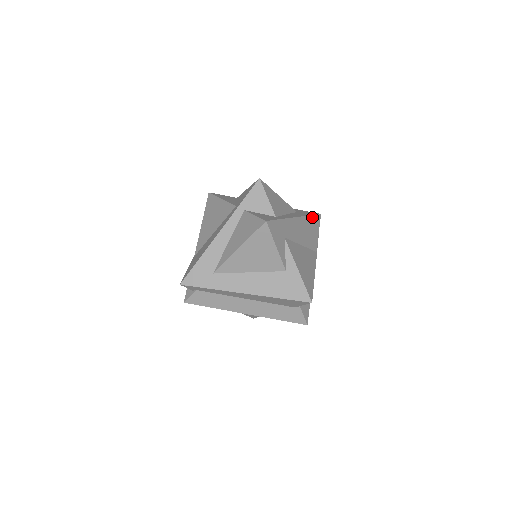
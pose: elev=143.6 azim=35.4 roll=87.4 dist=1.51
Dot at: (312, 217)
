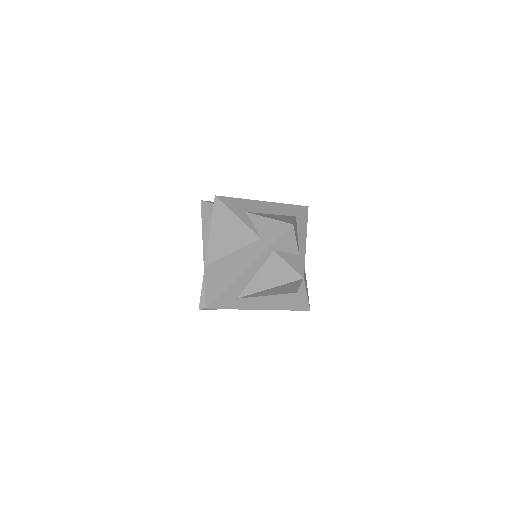
Dot at: (307, 220)
